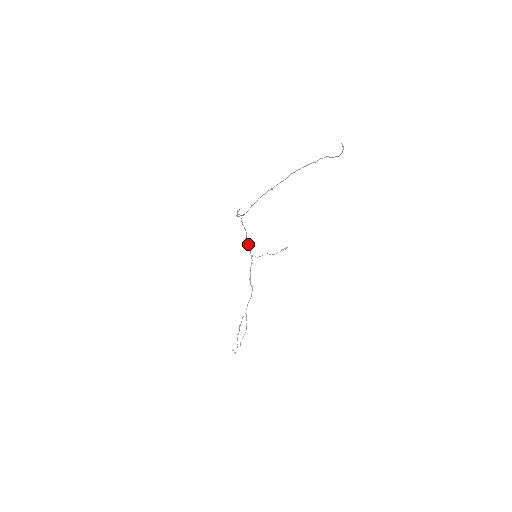
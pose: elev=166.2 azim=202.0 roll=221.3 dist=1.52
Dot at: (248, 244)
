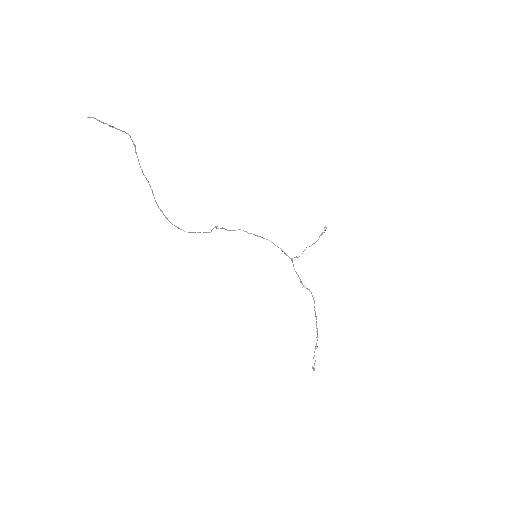
Dot at: (282, 250)
